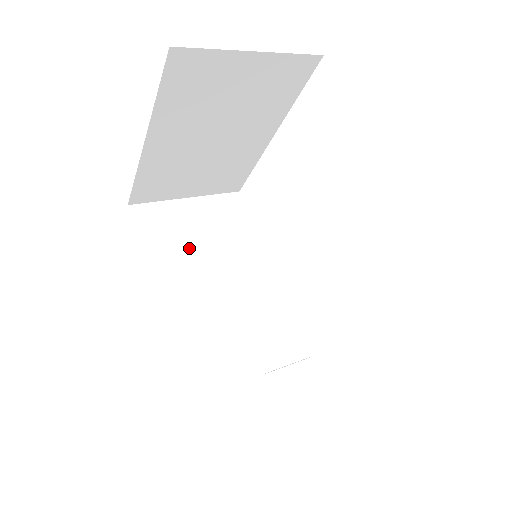
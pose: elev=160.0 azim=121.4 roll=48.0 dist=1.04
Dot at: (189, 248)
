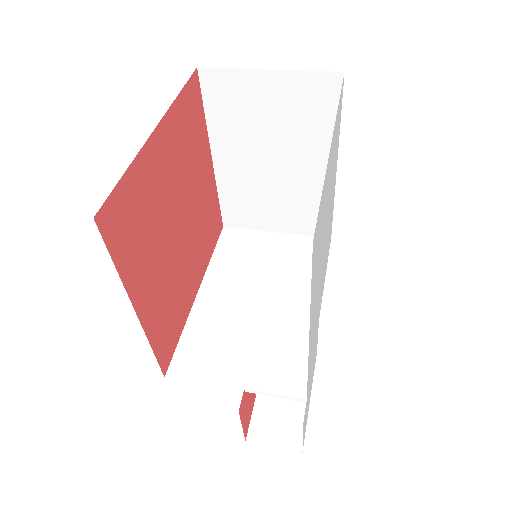
Dot at: (250, 267)
